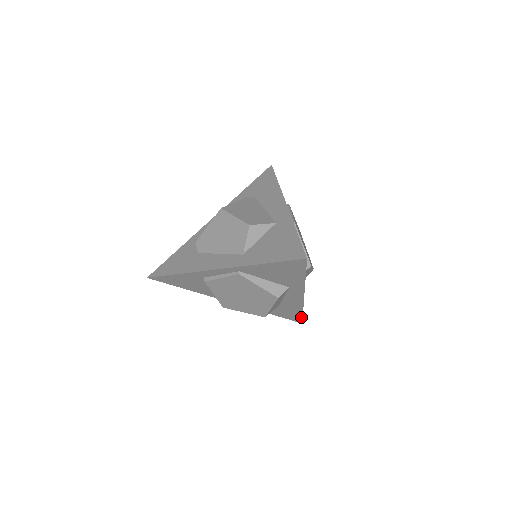
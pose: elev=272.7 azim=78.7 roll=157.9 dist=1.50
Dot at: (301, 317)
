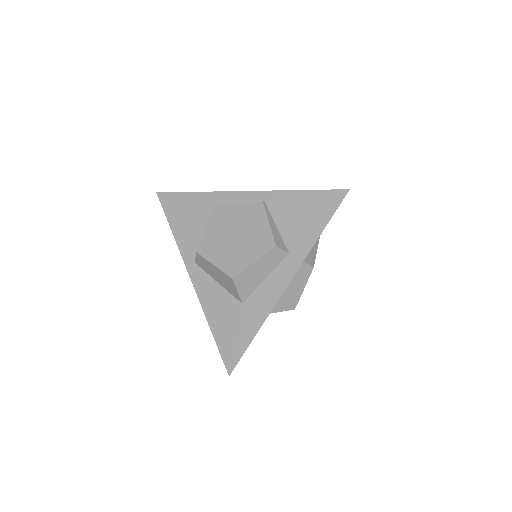
Dot at: (242, 352)
